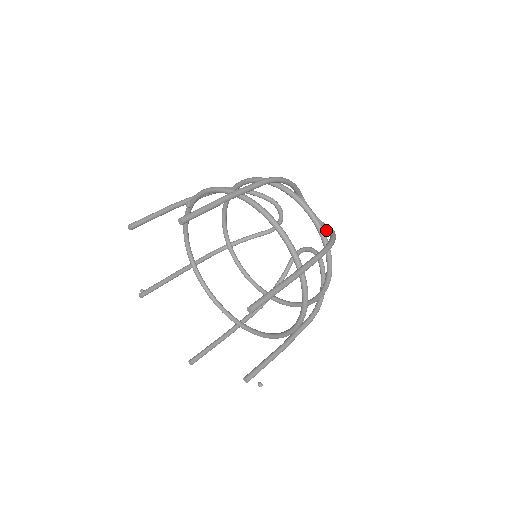
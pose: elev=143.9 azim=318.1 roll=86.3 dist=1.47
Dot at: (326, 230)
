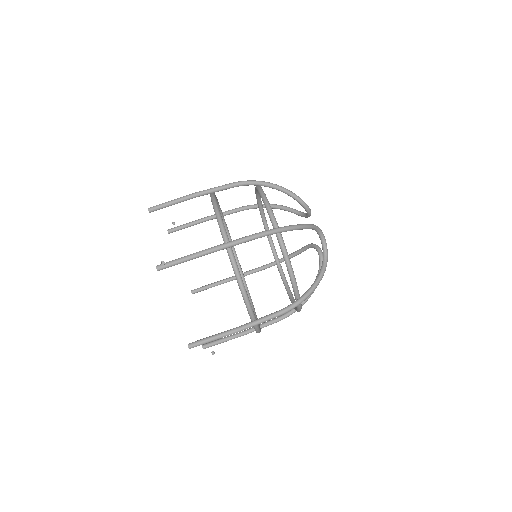
Dot at: (320, 269)
